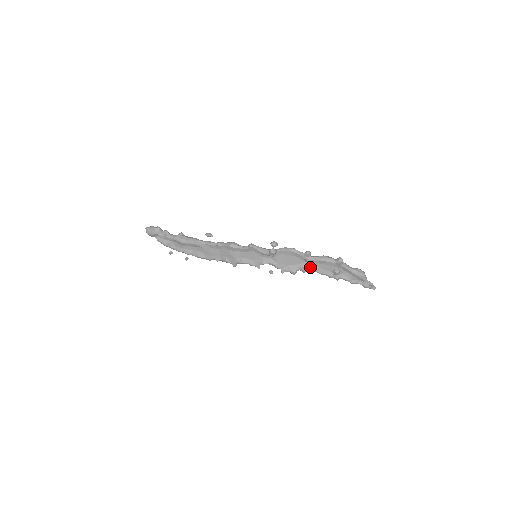
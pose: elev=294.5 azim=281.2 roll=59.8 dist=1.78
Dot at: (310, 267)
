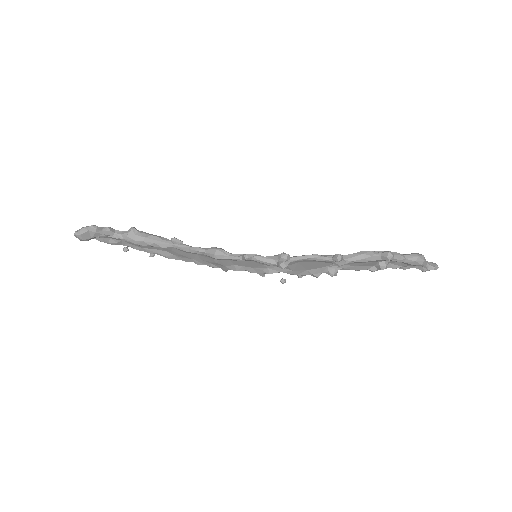
Dot at: (342, 267)
